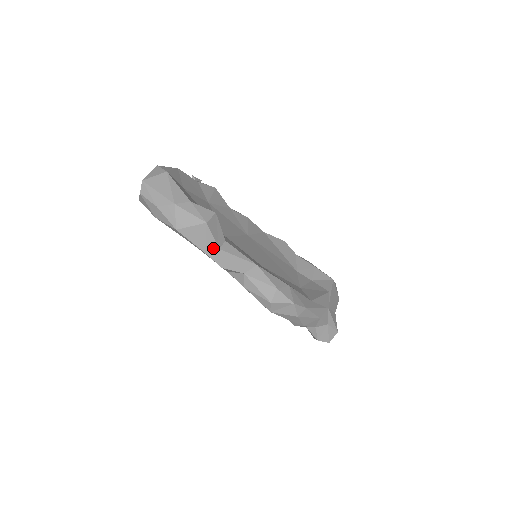
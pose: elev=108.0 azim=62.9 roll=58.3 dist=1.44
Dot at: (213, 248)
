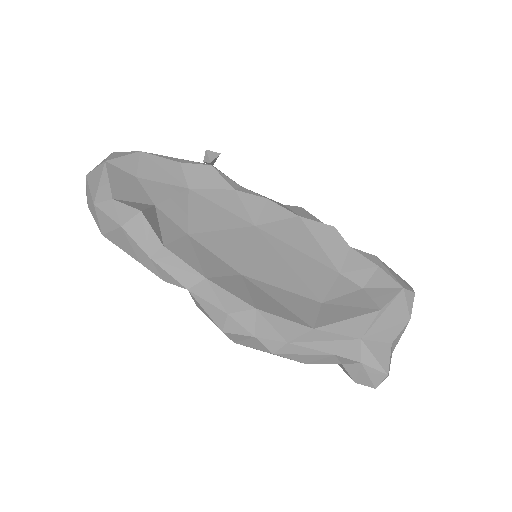
Dot at: (144, 257)
